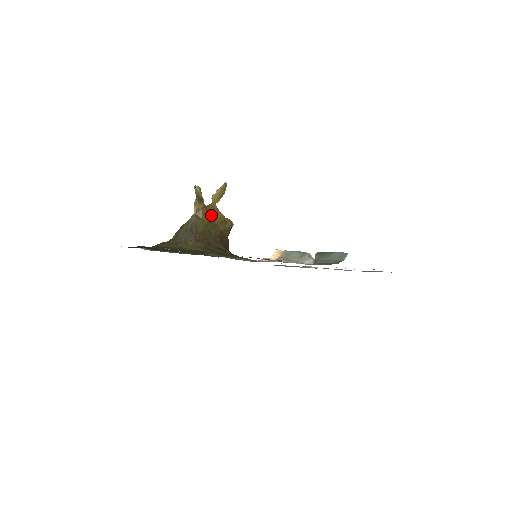
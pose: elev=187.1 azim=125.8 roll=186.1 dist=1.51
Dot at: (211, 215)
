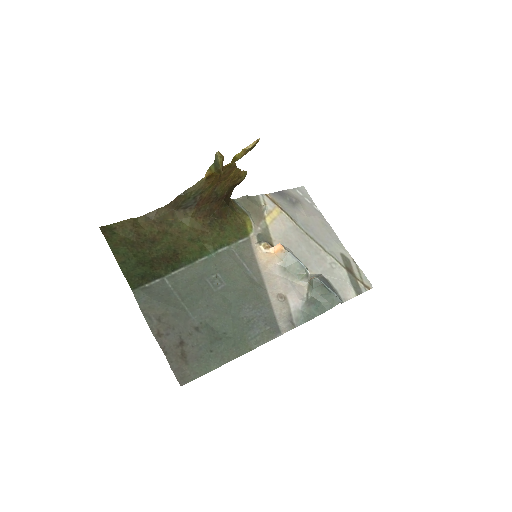
Dot at: (225, 174)
